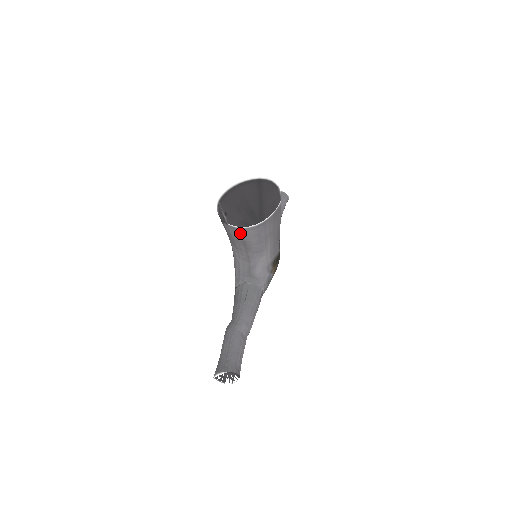
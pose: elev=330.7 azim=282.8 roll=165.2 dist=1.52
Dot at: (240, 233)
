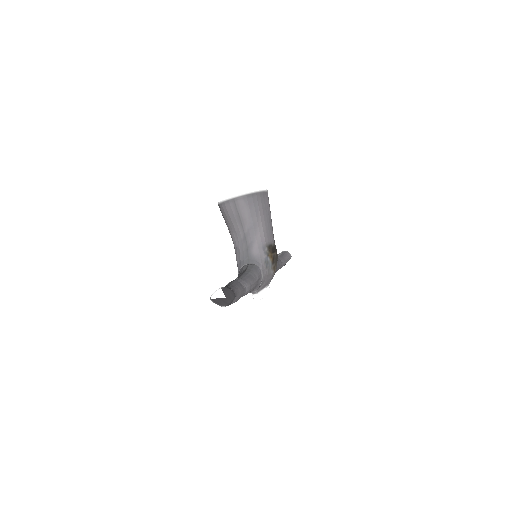
Dot at: (234, 205)
